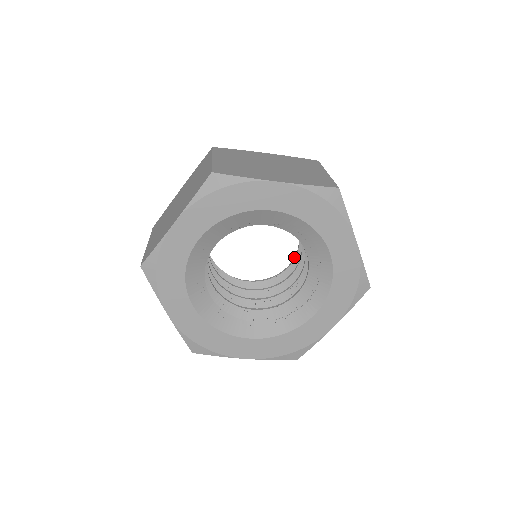
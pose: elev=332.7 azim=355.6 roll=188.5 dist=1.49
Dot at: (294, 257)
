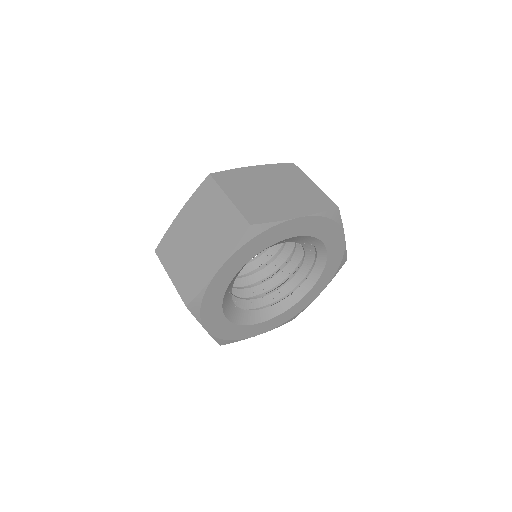
Dot at: occluded
